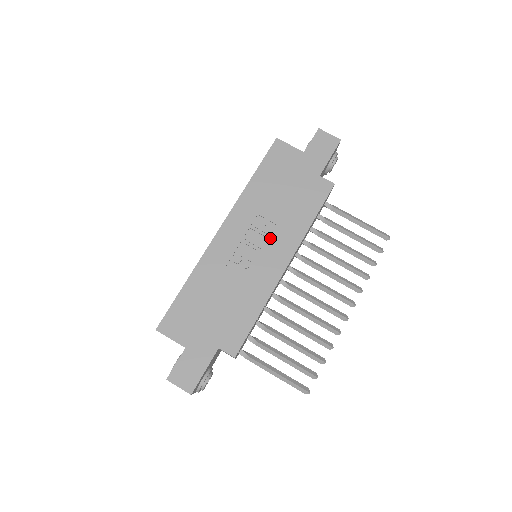
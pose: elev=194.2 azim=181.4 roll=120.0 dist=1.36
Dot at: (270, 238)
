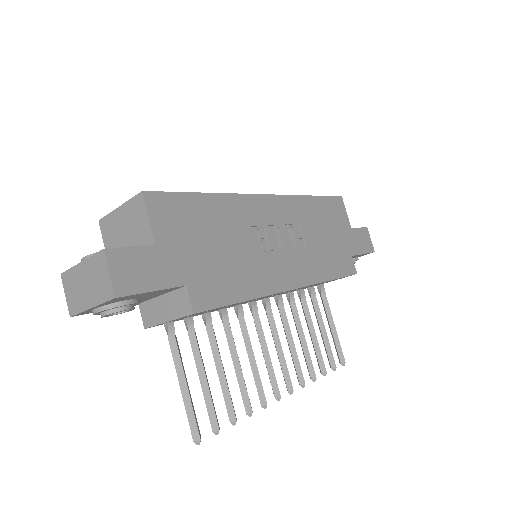
Dot at: (296, 251)
